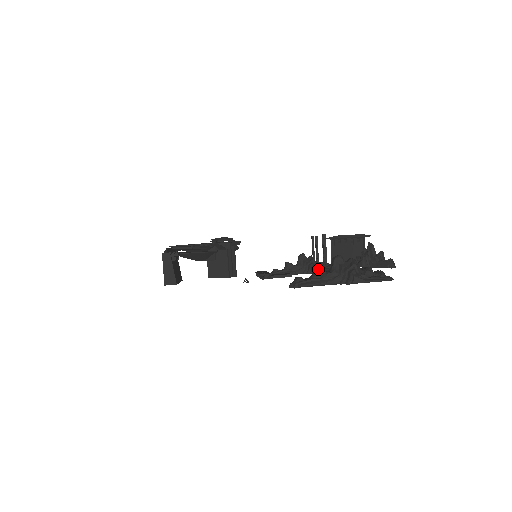
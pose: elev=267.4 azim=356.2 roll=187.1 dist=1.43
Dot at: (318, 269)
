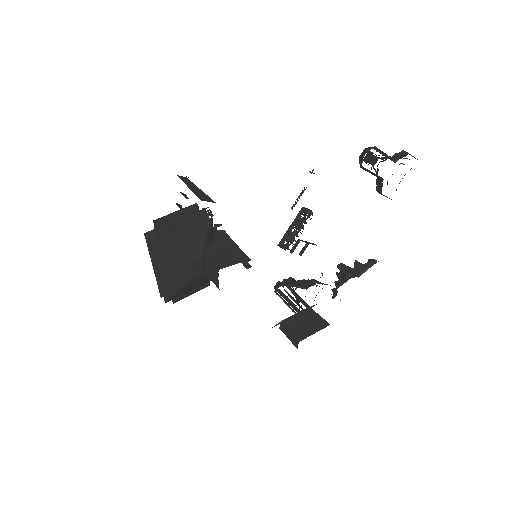
Dot at: occluded
